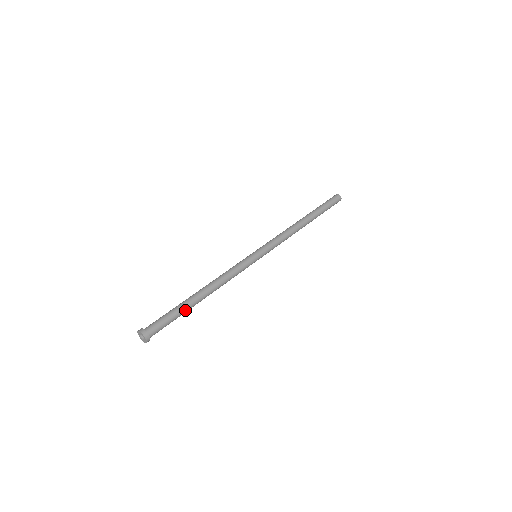
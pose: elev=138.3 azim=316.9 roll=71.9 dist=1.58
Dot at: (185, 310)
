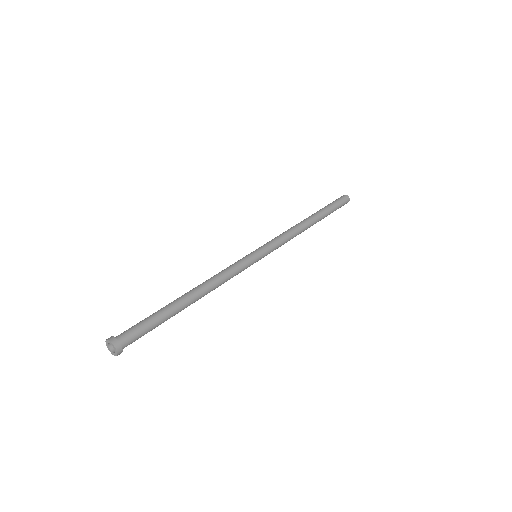
Dot at: occluded
